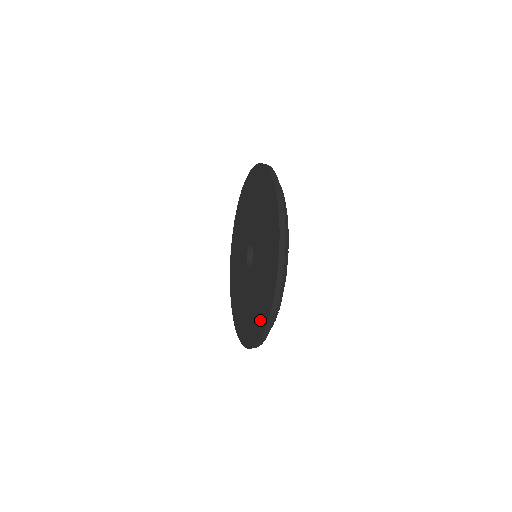
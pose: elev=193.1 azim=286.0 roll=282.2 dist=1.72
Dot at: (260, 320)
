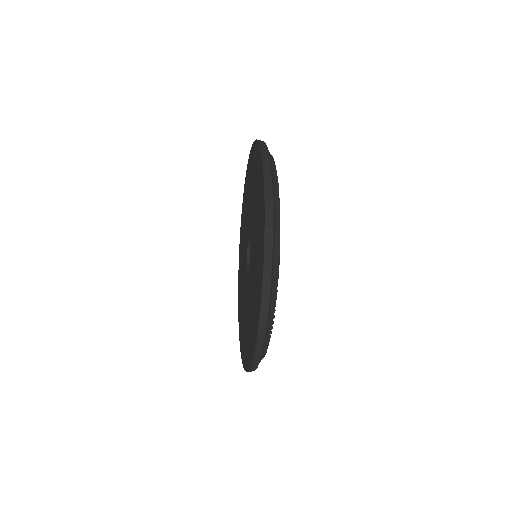
Dot at: (261, 222)
